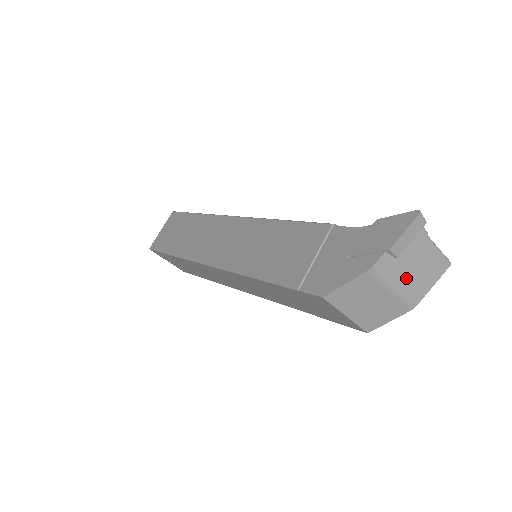
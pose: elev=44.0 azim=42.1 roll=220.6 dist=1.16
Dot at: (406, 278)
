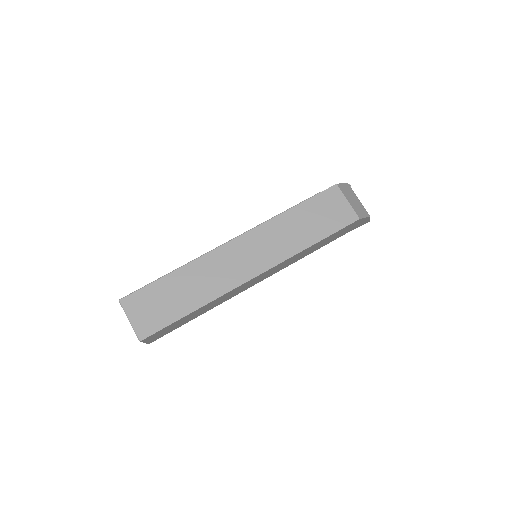
Dot at: occluded
